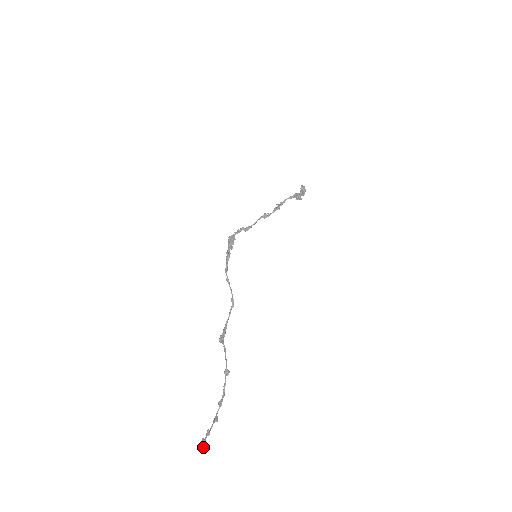
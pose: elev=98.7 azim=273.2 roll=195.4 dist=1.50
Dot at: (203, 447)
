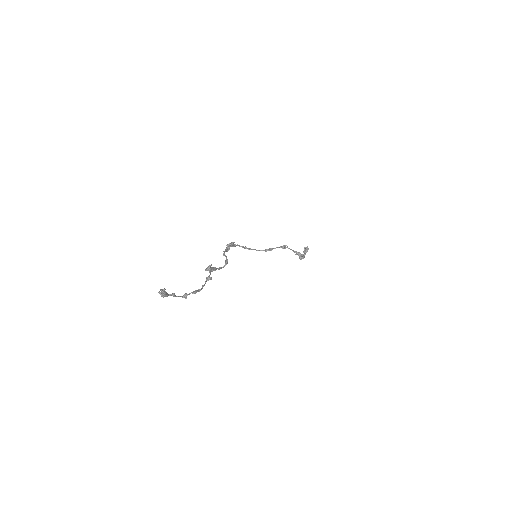
Dot at: (163, 289)
